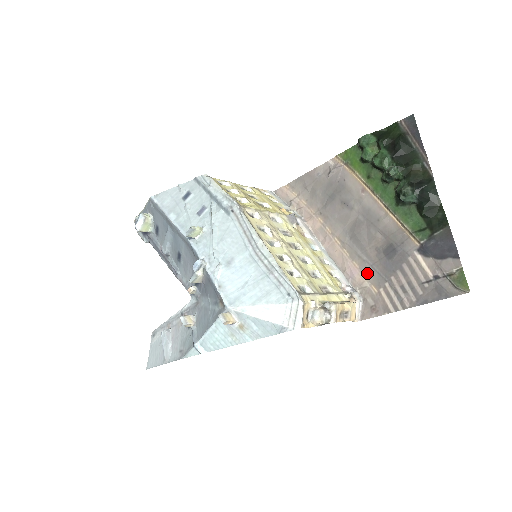
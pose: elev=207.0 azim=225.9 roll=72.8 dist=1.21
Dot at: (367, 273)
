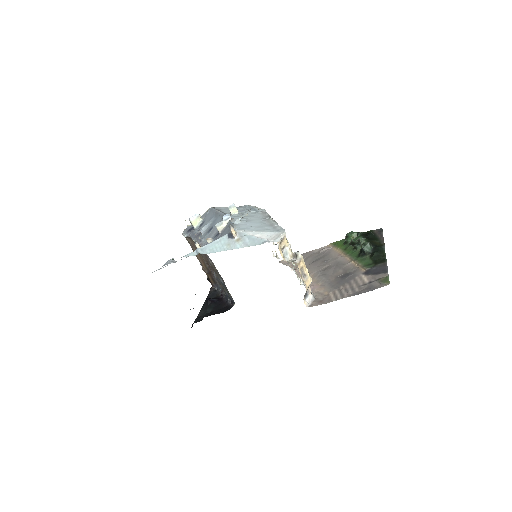
Dot at: (324, 287)
